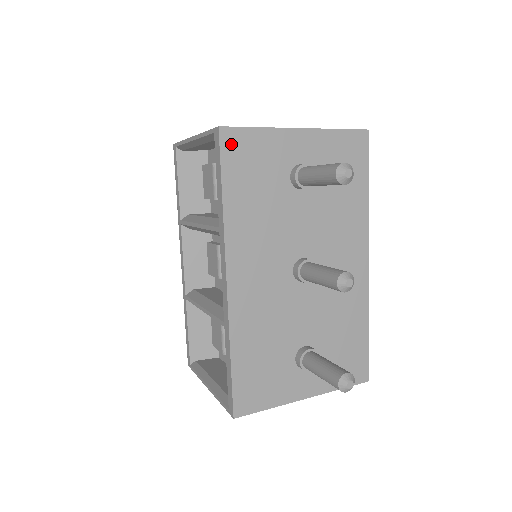
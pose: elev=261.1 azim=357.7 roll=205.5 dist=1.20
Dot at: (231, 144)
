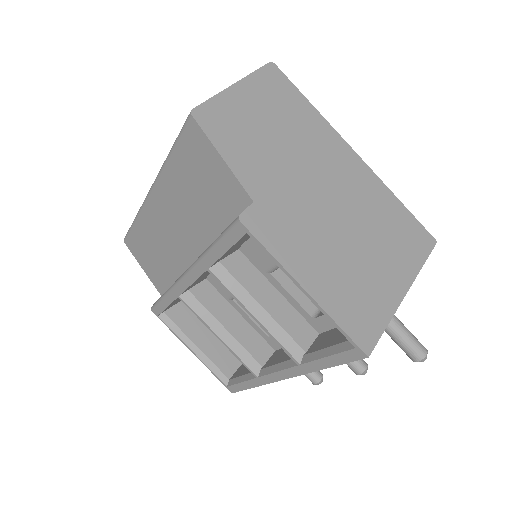
Dot at: occluded
